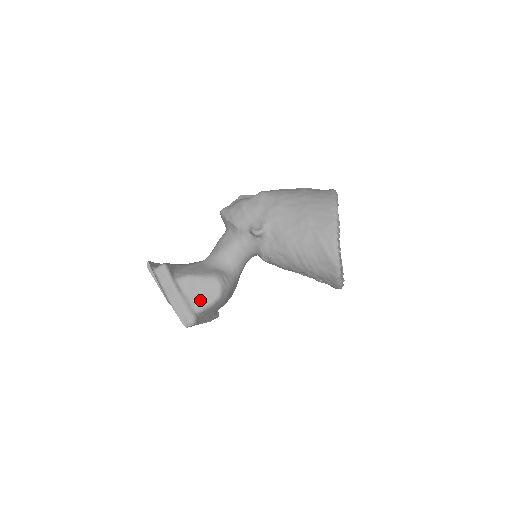
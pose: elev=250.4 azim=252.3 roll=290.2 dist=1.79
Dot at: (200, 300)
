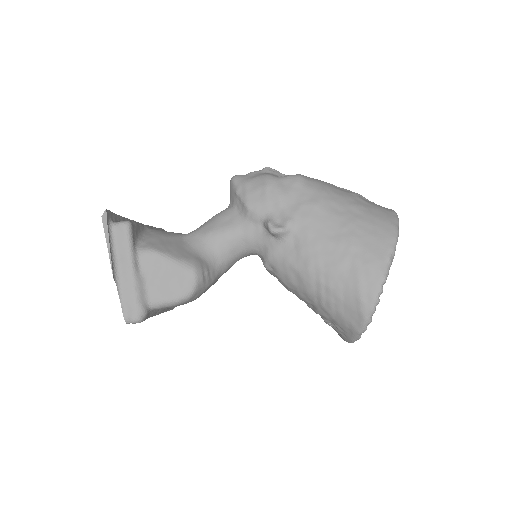
Dot at: (160, 292)
